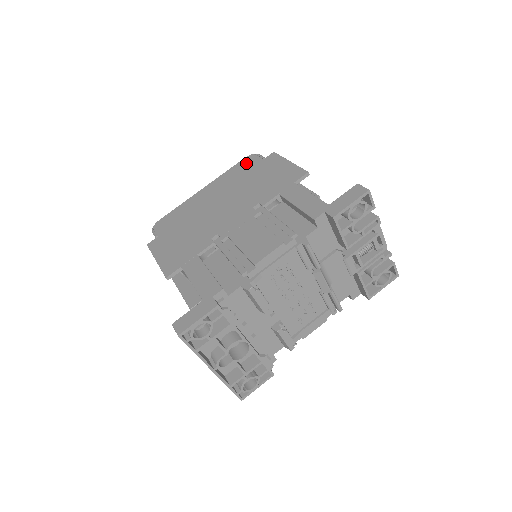
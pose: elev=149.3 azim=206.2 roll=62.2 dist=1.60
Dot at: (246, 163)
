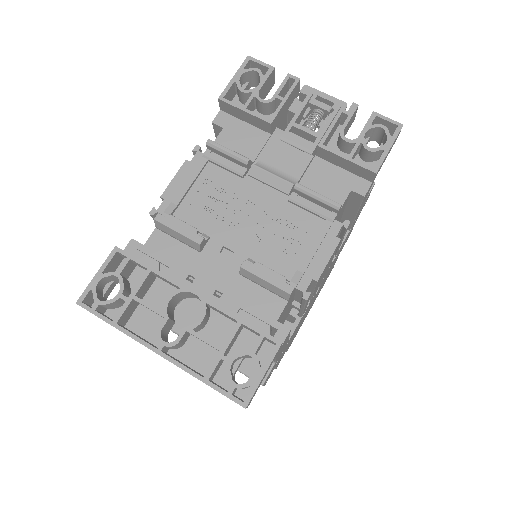
Dot at: occluded
